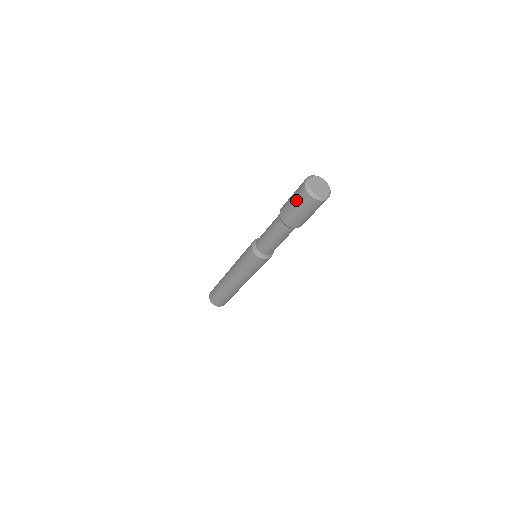
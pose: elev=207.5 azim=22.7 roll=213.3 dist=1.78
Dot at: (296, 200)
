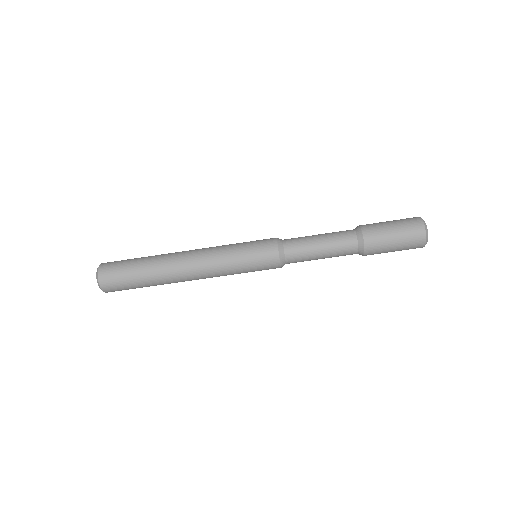
Dot at: (404, 237)
